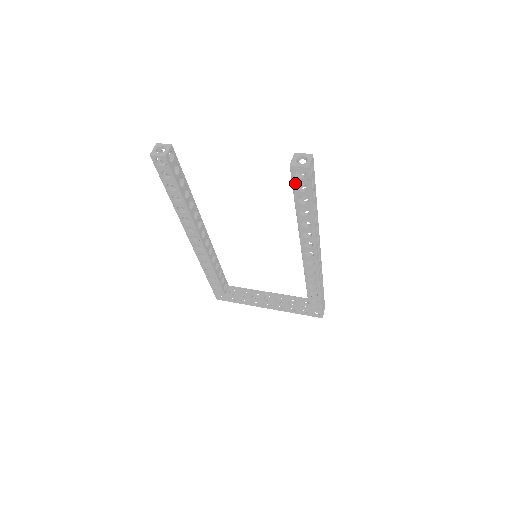
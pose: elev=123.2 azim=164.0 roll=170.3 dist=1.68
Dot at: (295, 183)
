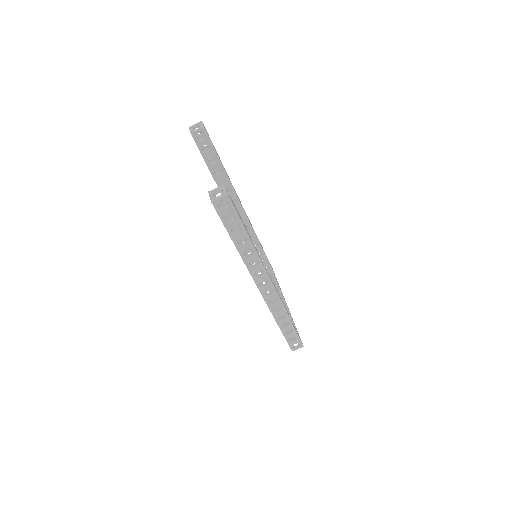
Dot at: occluded
